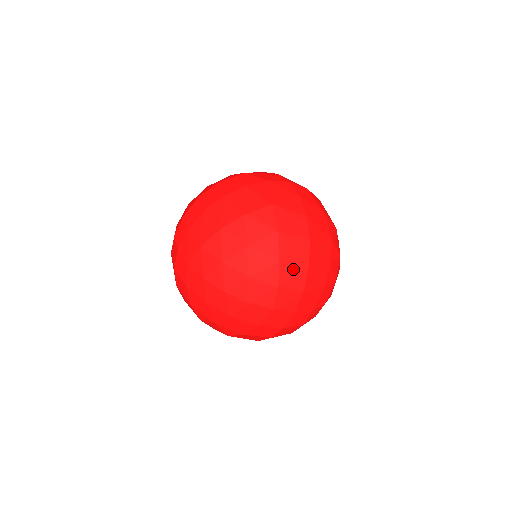
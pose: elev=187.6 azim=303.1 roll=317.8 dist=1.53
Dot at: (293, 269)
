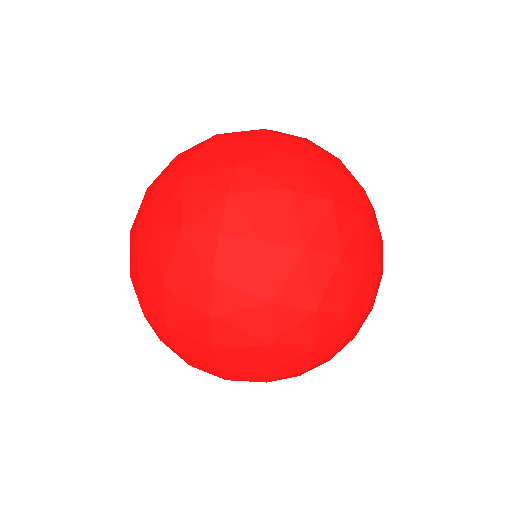
Dot at: (199, 363)
